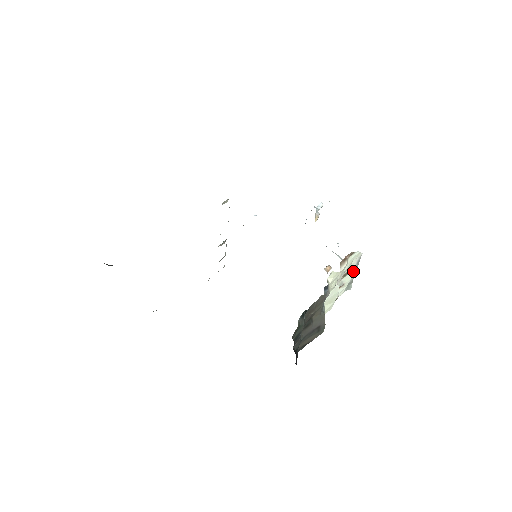
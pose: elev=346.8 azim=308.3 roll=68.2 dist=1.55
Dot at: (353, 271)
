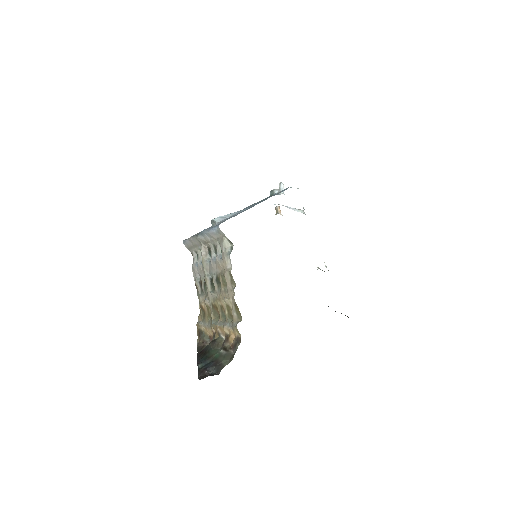
Dot at: occluded
